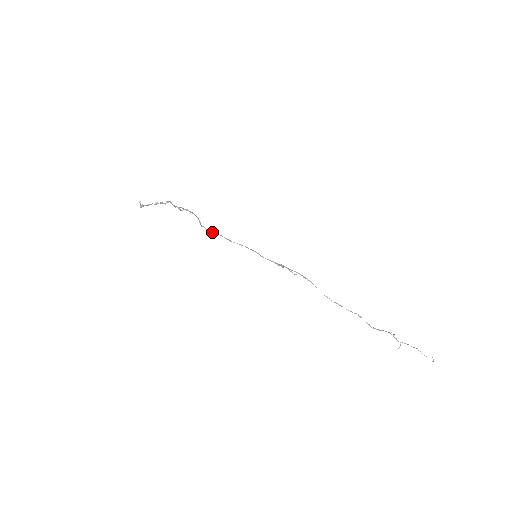
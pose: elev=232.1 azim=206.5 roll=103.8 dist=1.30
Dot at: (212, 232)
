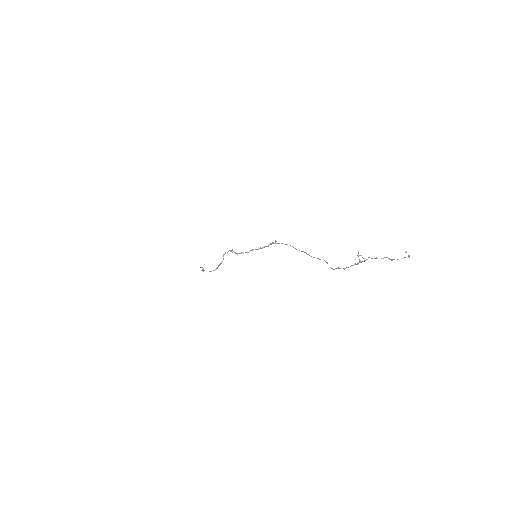
Dot at: (235, 252)
